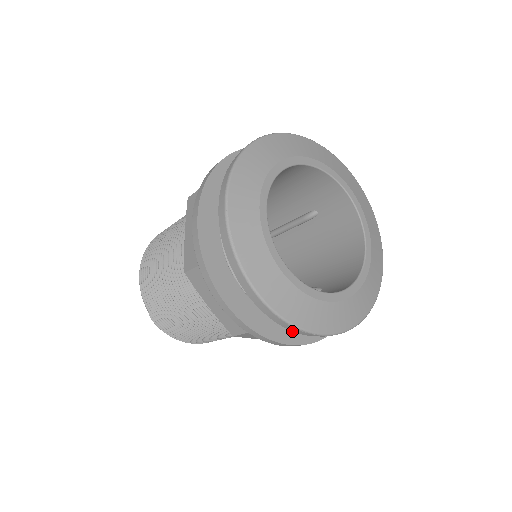
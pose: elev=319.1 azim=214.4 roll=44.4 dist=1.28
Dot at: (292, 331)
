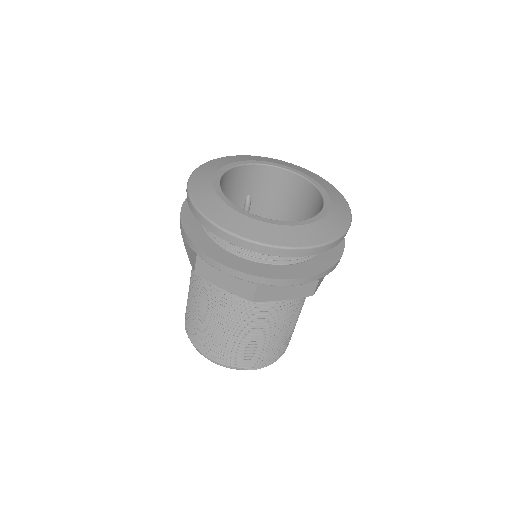
Dot at: (331, 252)
